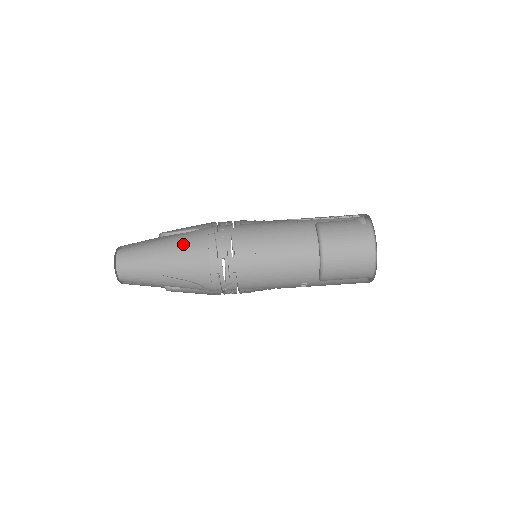
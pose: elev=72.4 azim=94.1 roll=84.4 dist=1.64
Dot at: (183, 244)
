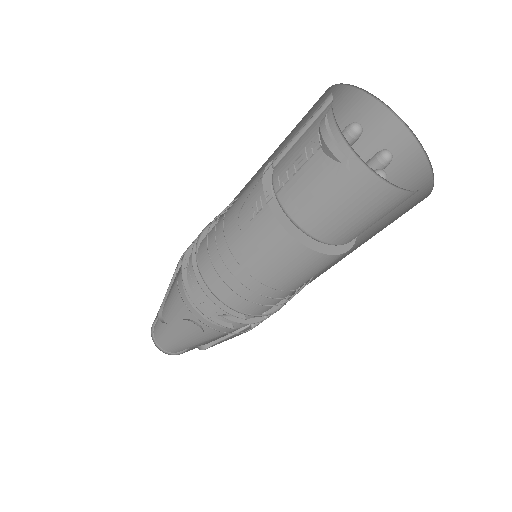
Dot at: (190, 328)
